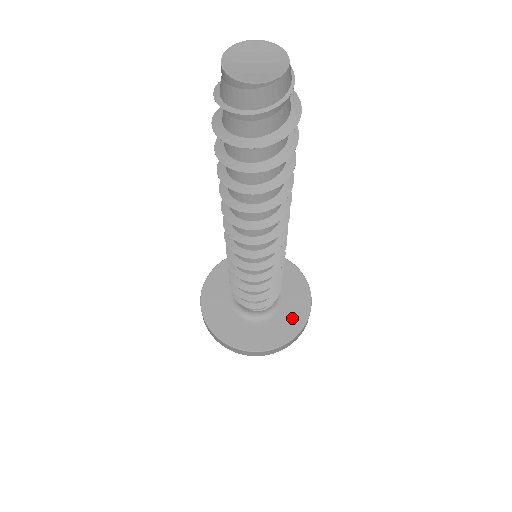
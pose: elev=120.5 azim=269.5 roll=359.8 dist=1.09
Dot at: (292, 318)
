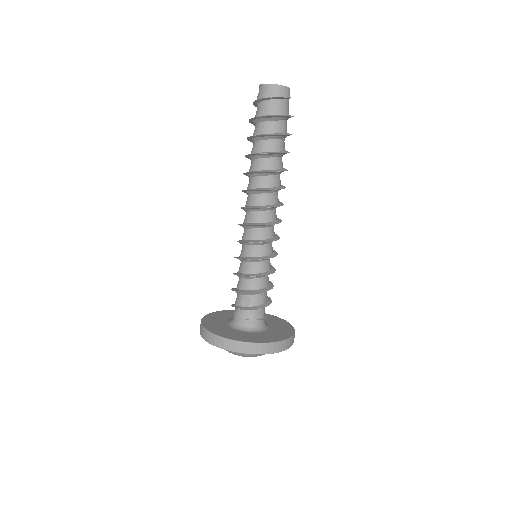
Dot at: (276, 335)
